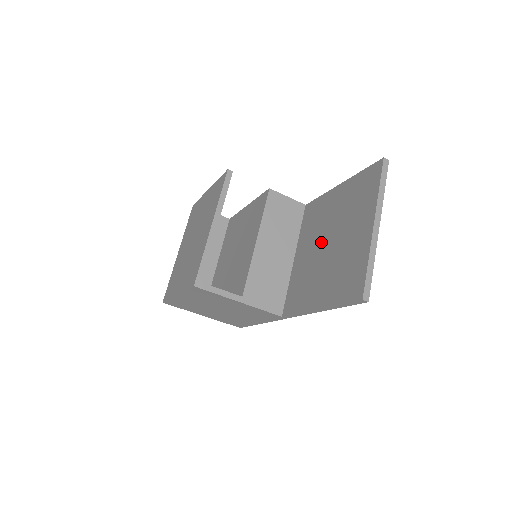
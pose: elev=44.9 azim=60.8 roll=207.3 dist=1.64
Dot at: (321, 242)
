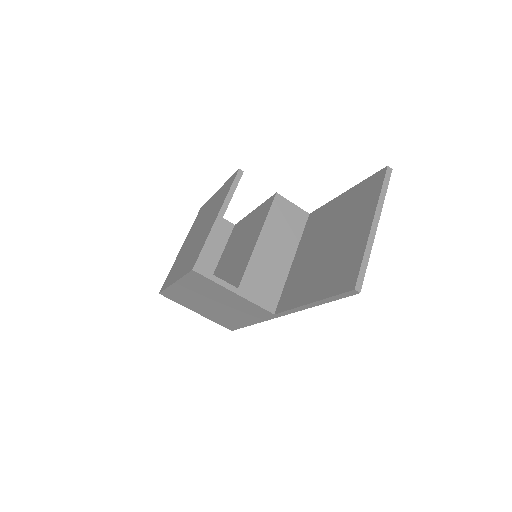
Dot at: (320, 244)
